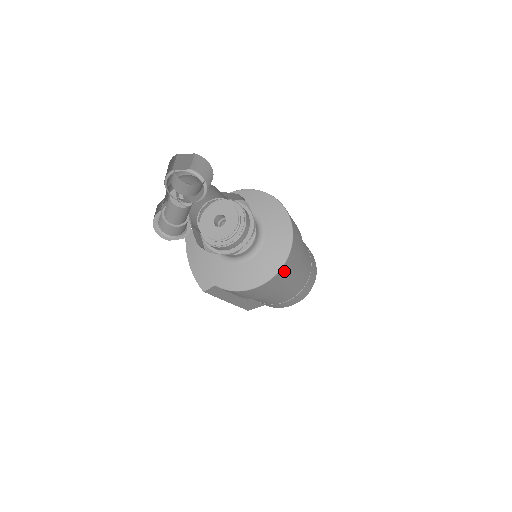
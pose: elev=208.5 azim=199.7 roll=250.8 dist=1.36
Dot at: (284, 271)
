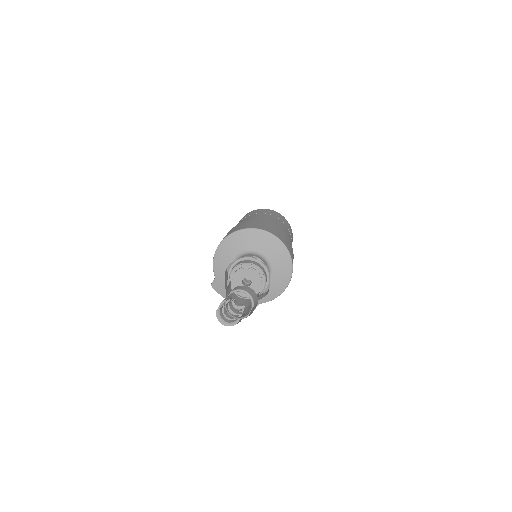
Dot at: occluded
